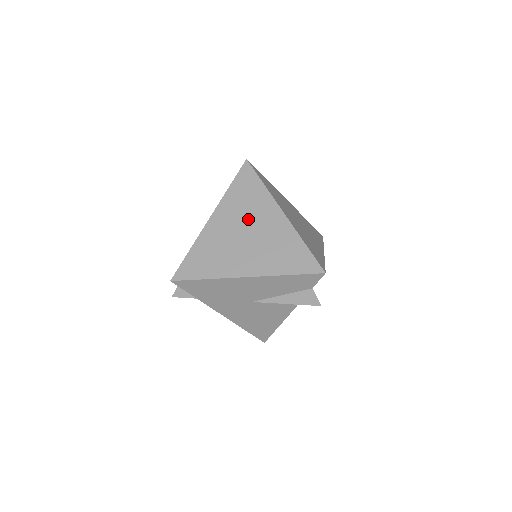
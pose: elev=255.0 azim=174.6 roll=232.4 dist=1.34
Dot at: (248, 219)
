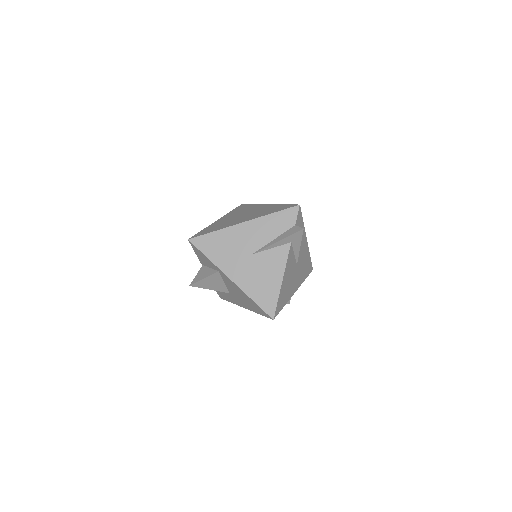
Dot at: (244, 212)
